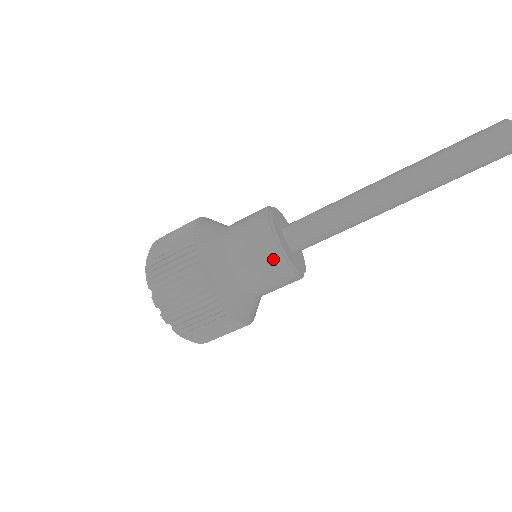
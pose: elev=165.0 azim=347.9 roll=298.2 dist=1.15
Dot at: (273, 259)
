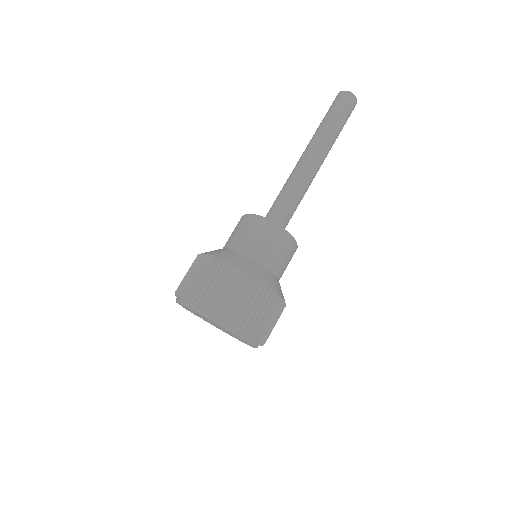
Dot at: (292, 247)
